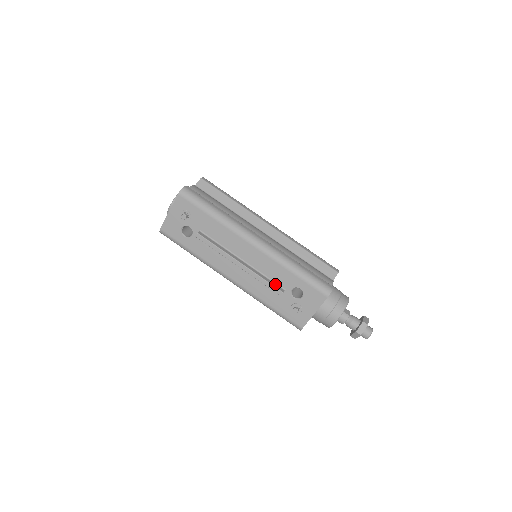
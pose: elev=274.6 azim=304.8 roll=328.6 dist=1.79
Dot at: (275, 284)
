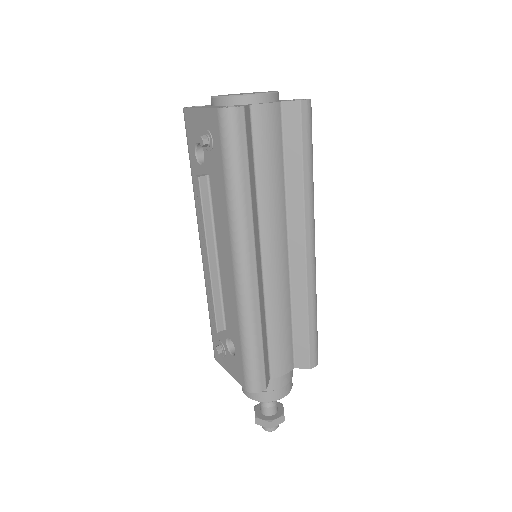
Dot at: (222, 315)
